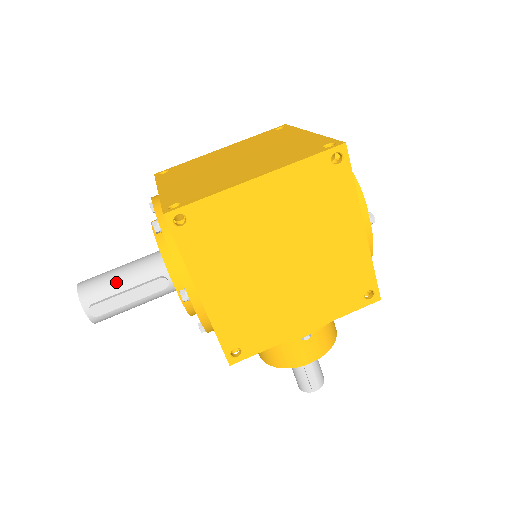
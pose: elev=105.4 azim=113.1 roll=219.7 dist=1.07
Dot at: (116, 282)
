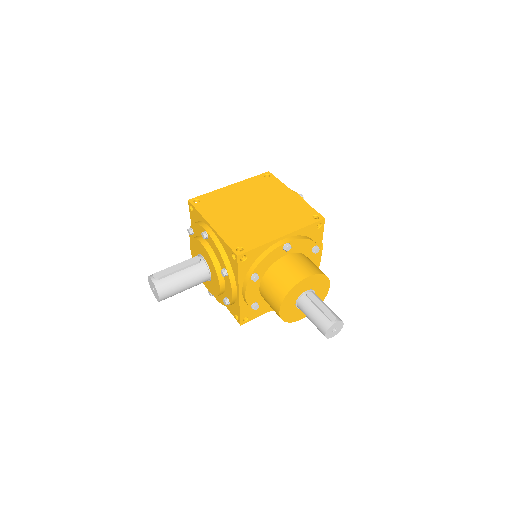
Dot at: occluded
